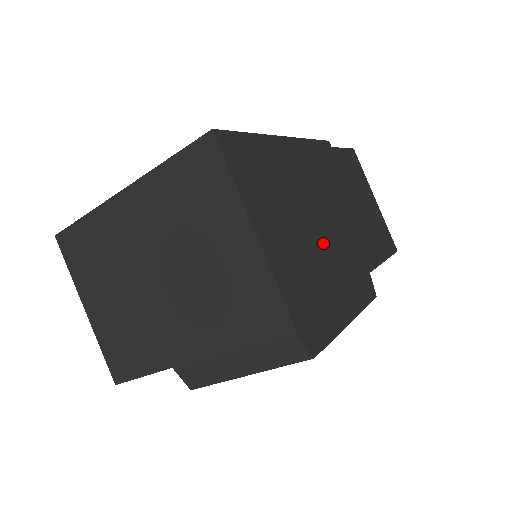
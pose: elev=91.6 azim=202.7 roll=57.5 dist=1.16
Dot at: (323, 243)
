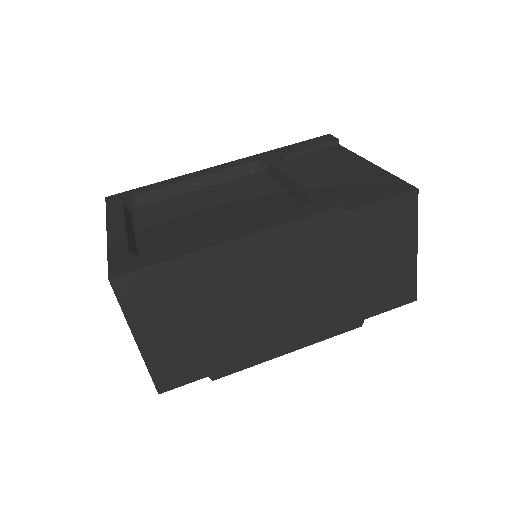
Dot at: (240, 329)
